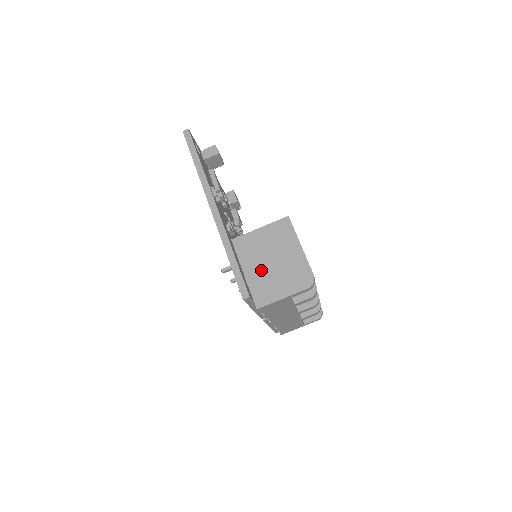
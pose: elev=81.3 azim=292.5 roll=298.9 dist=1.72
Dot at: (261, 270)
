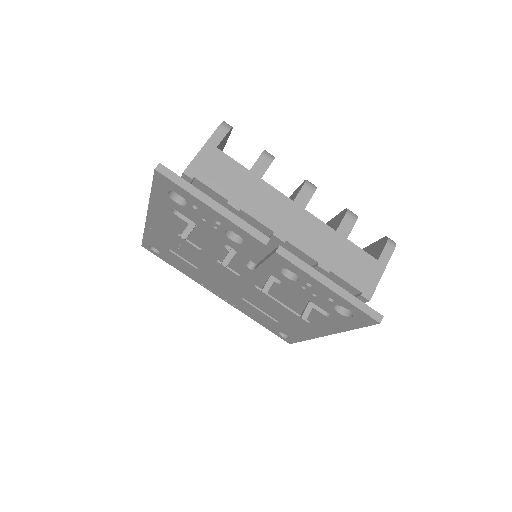
Dot at: occluded
